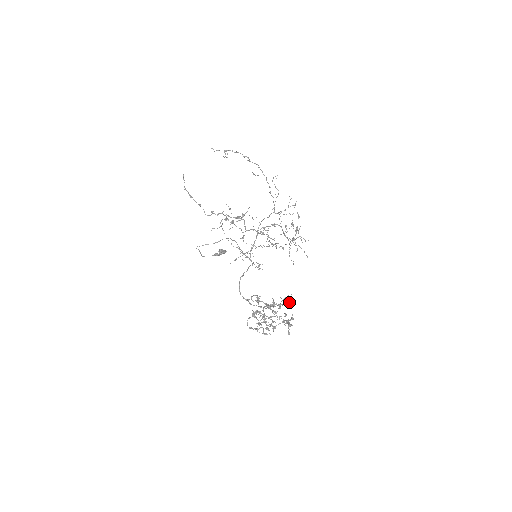
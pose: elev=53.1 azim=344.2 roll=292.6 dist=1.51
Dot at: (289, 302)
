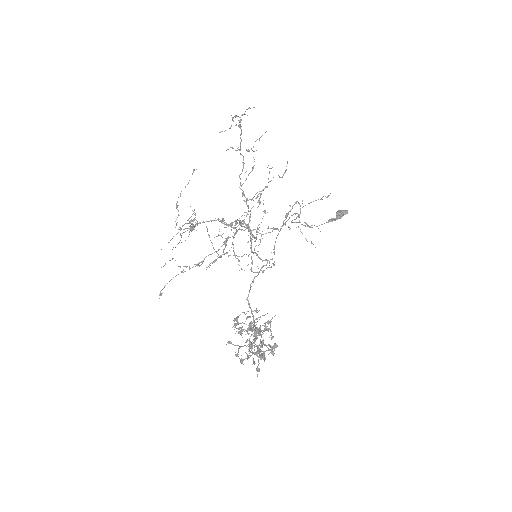
Dot at: (255, 328)
